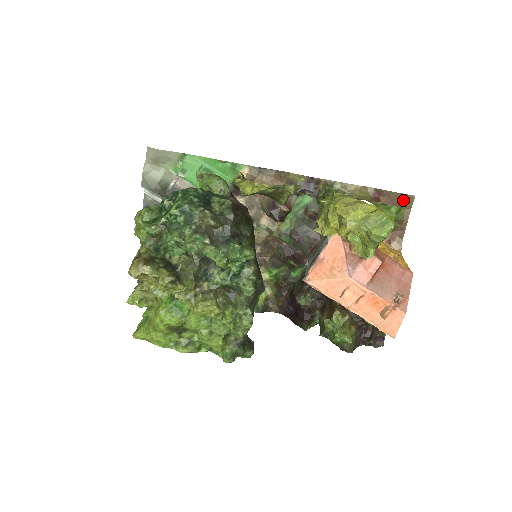
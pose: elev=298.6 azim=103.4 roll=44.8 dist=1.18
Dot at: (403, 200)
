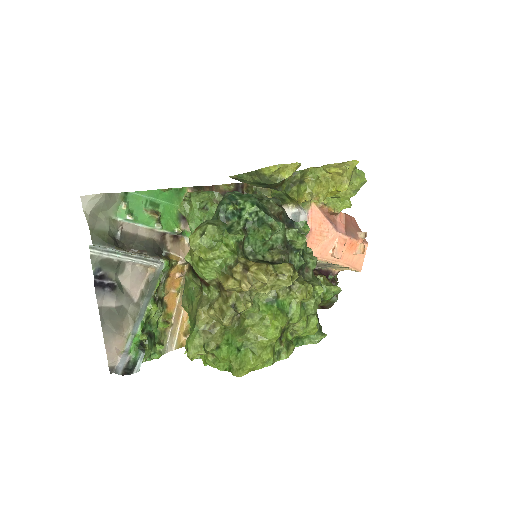
Dot at: occluded
